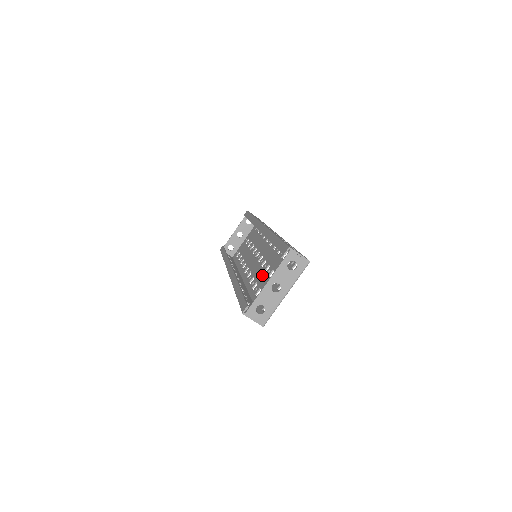
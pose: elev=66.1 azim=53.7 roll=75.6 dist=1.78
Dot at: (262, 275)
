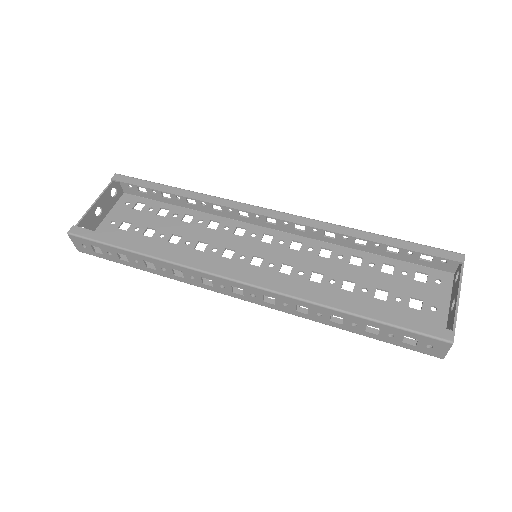
Dot at: (314, 287)
